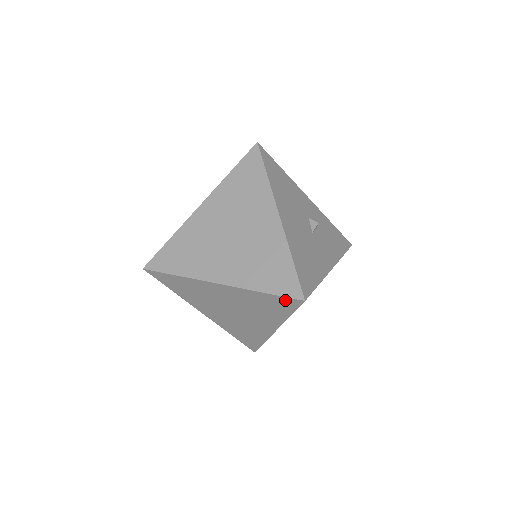
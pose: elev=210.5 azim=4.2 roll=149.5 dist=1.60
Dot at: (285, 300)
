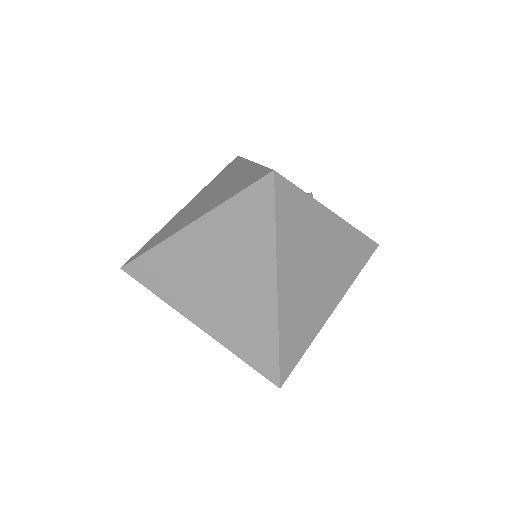
Dot at: (256, 191)
